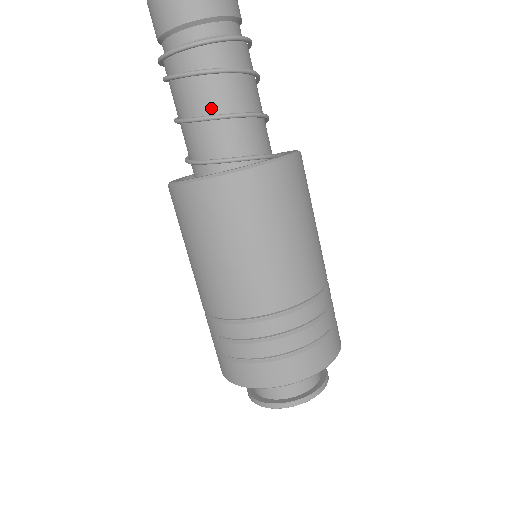
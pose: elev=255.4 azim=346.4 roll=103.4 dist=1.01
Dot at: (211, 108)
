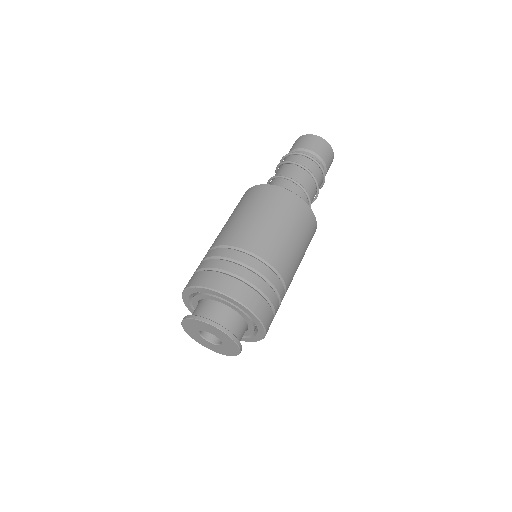
Dot at: occluded
